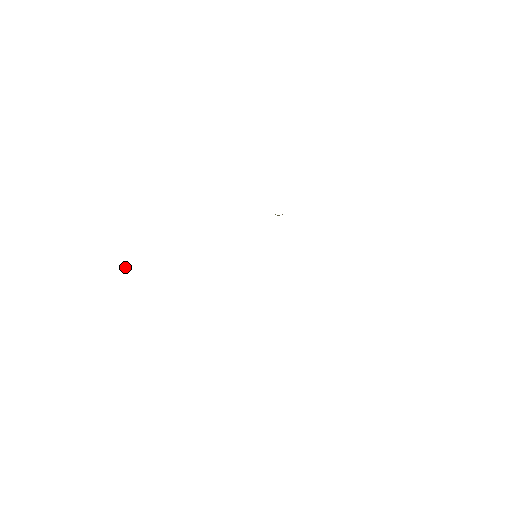
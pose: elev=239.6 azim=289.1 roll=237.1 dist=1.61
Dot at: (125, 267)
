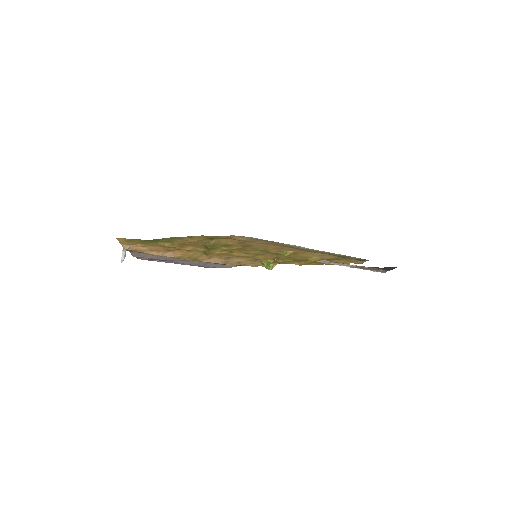
Dot at: (122, 252)
